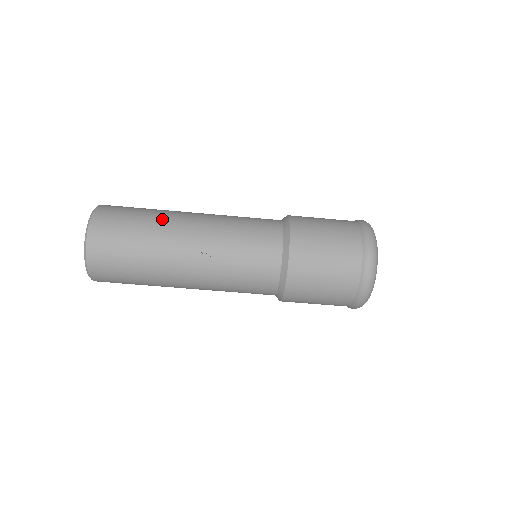
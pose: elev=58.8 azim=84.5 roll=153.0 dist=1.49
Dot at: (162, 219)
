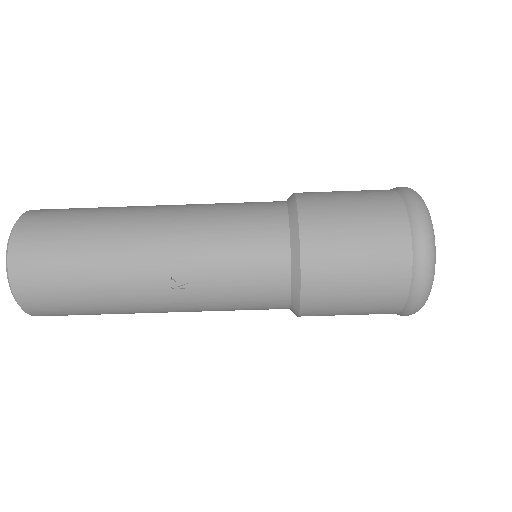
Dot at: (110, 234)
